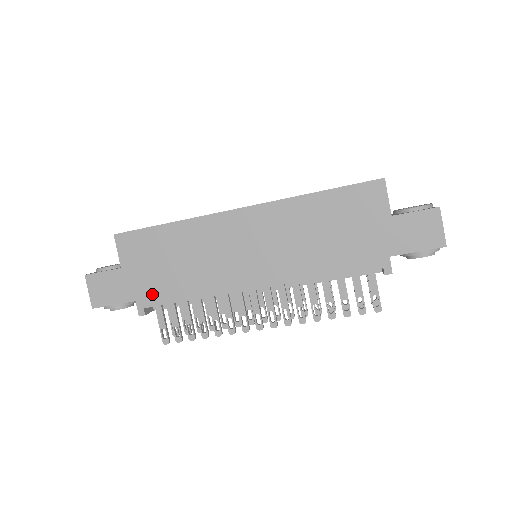
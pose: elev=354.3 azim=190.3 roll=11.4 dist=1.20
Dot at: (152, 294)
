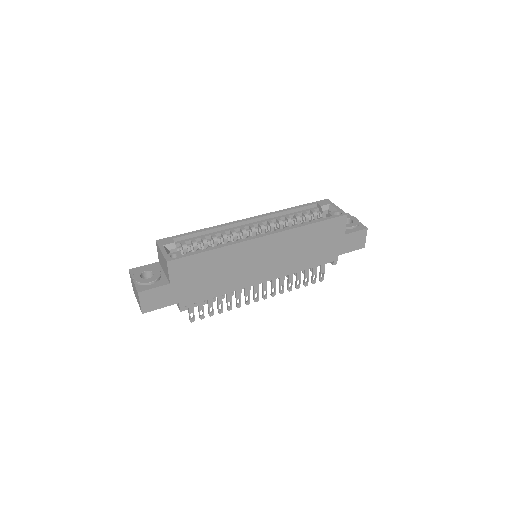
Dot at: (192, 297)
